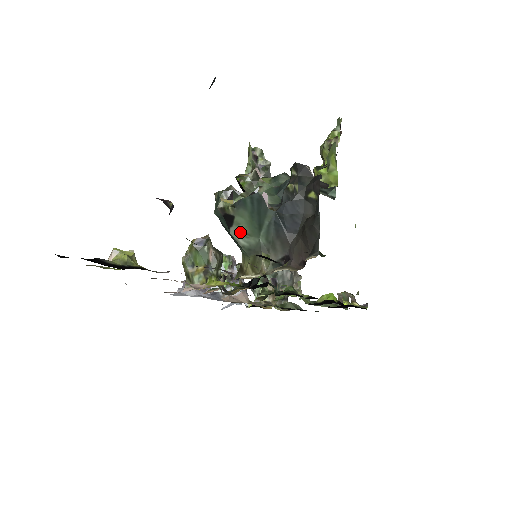
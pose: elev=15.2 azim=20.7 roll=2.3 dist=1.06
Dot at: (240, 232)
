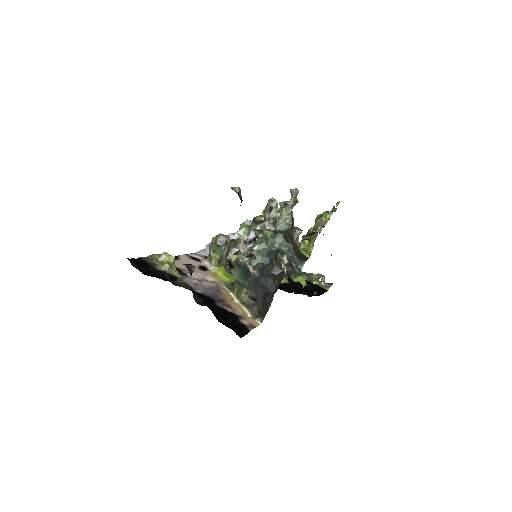
Dot at: (236, 273)
